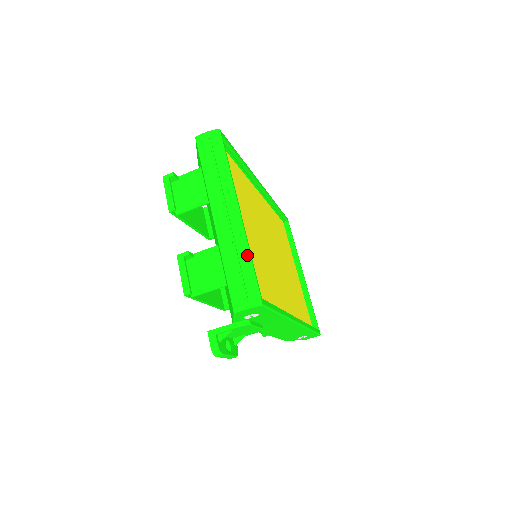
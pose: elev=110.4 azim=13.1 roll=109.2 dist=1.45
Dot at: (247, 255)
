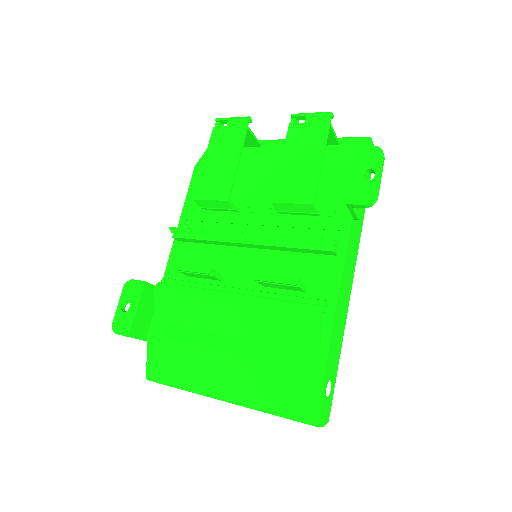
Dot at: occluded
